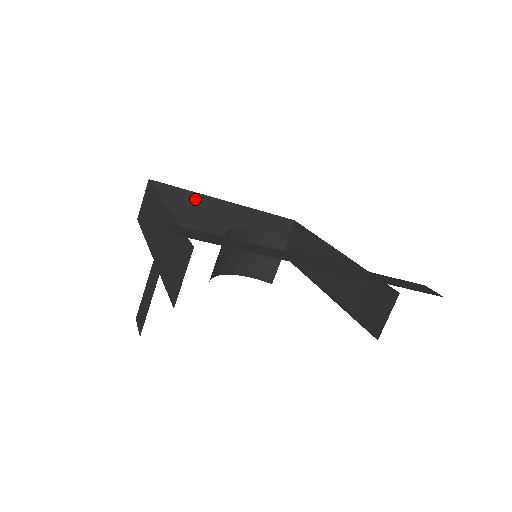
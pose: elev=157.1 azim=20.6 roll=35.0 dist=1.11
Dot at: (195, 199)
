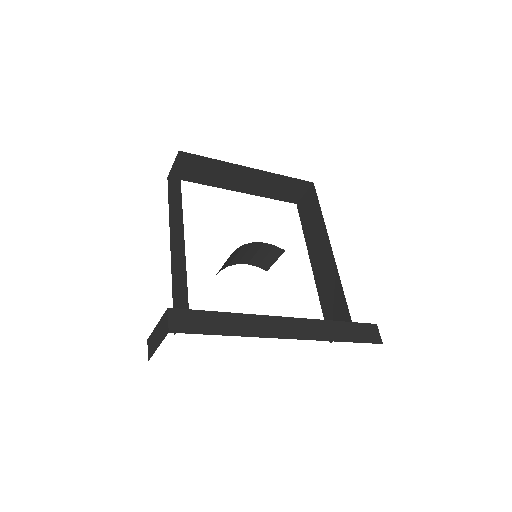
Dot at: (221, 165)
